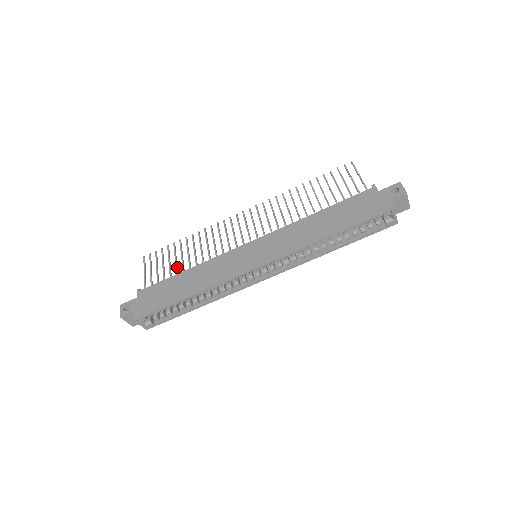
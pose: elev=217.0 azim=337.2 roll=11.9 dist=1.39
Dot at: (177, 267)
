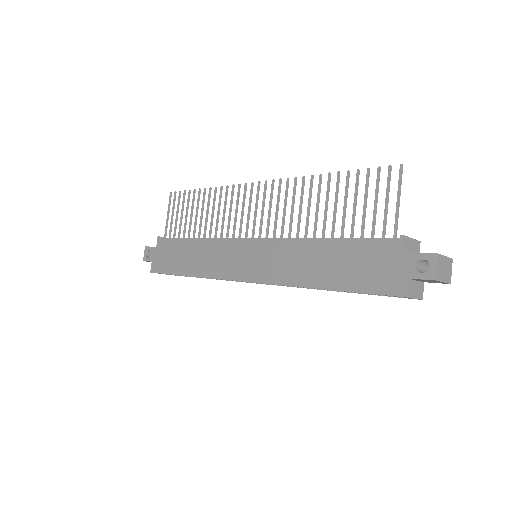
Dot at: (190, 227)
